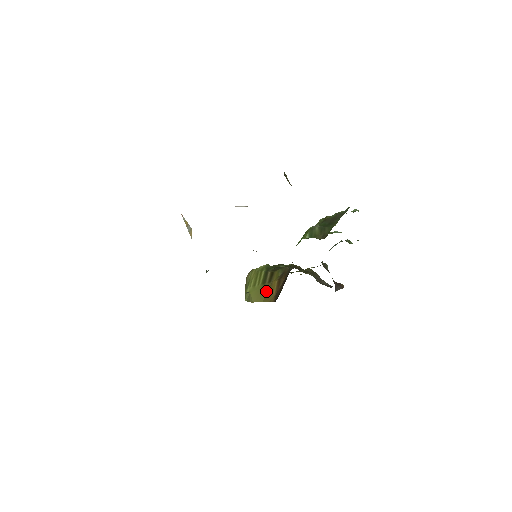
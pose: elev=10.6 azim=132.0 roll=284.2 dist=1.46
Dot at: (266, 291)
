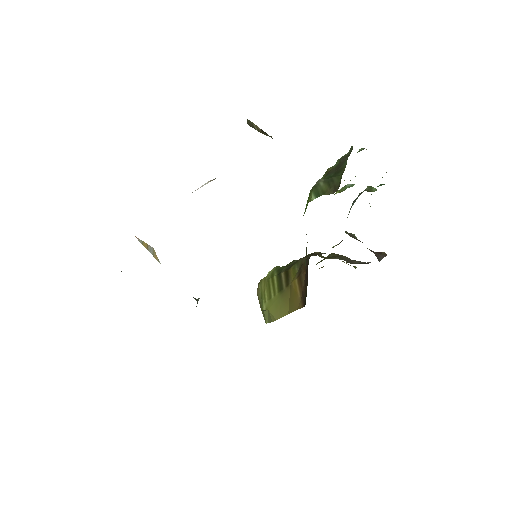
Dot at: (287, 298)
